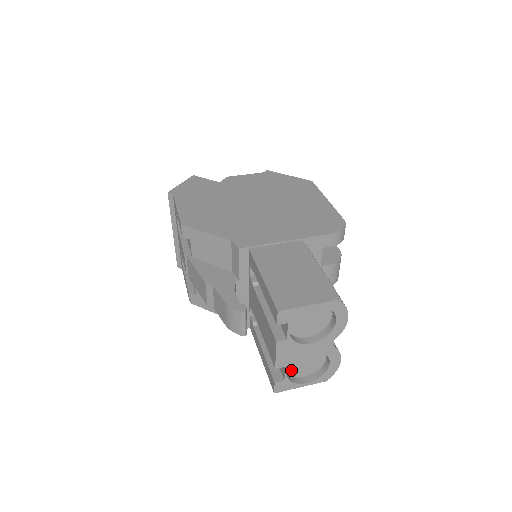
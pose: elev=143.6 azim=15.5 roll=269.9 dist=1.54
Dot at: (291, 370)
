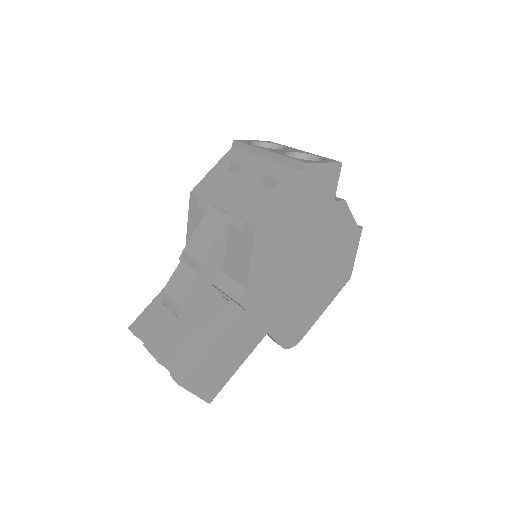
Dot at: occluded
